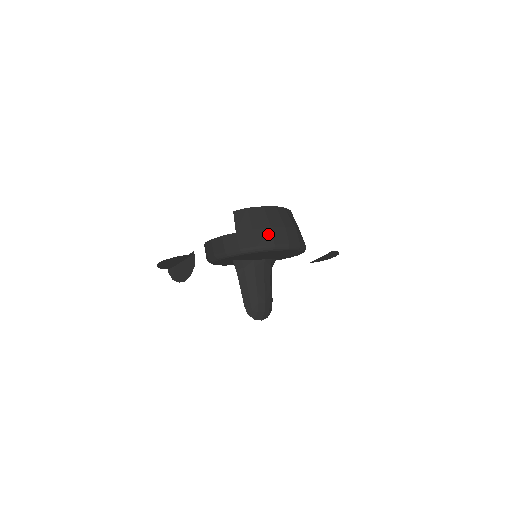
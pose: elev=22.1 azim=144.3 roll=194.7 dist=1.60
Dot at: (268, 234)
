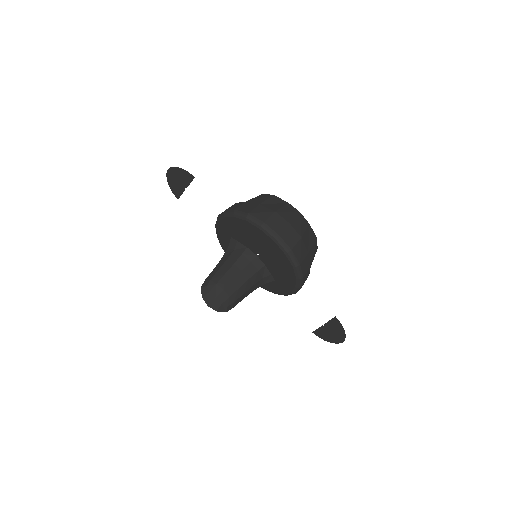
Dot at: (267, 213)
